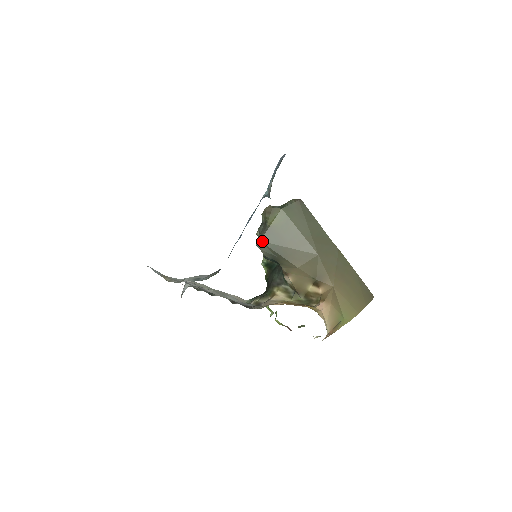
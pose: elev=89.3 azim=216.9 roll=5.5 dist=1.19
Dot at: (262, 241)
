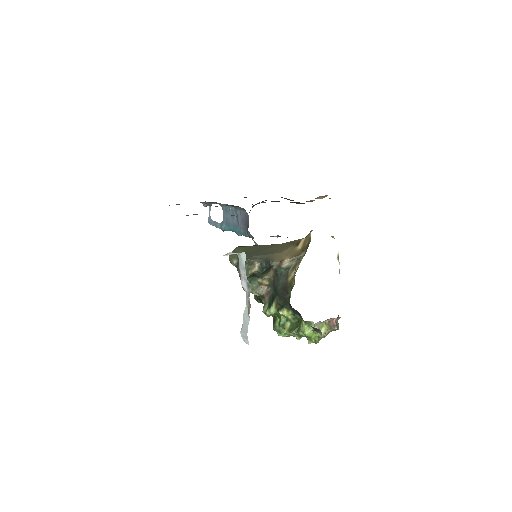
Dot at: (249, 257)
